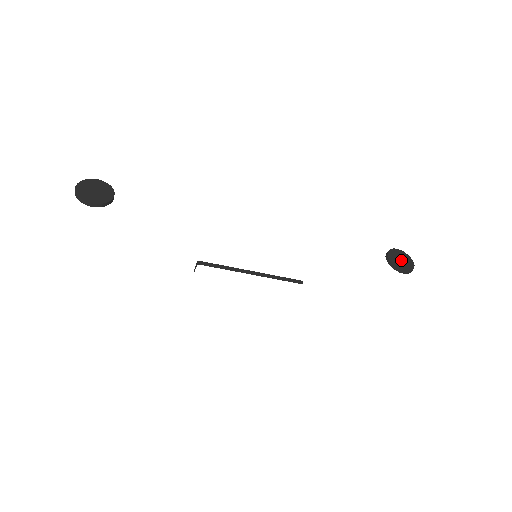
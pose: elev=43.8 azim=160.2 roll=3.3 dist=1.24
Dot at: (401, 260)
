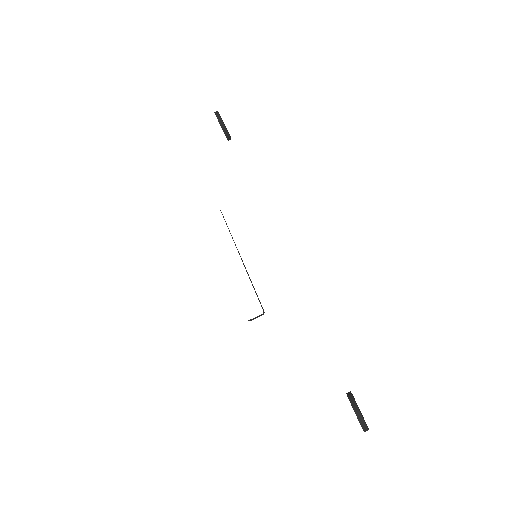
Dot at: occluded
